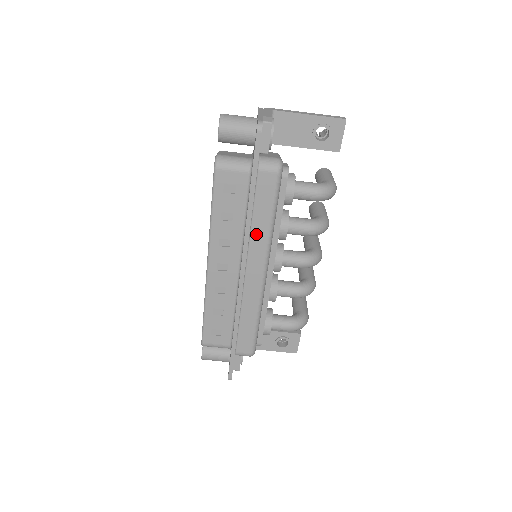
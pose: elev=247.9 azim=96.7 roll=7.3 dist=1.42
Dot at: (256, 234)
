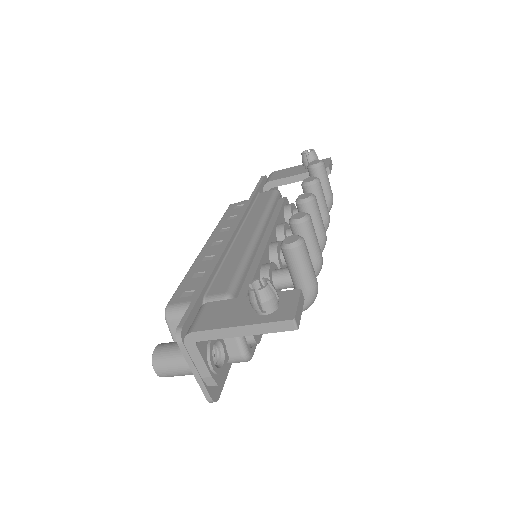
Dot at: occluded
